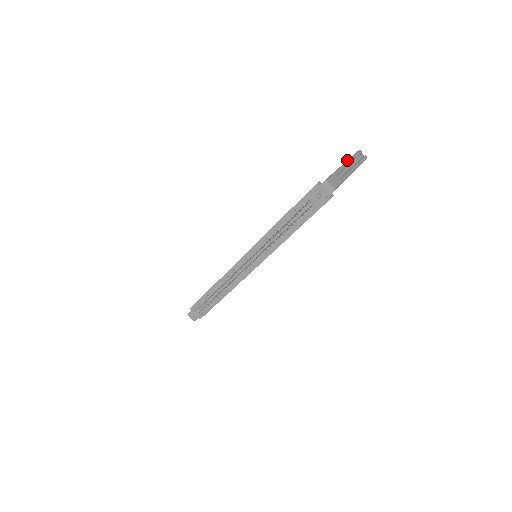
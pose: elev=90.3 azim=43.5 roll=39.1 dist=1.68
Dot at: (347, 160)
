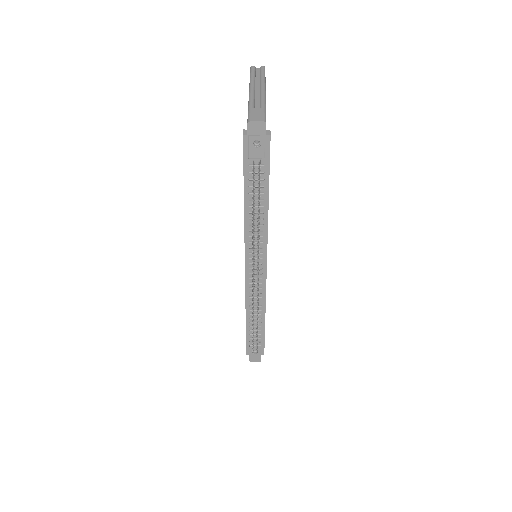
Dot at: (249, 86)
